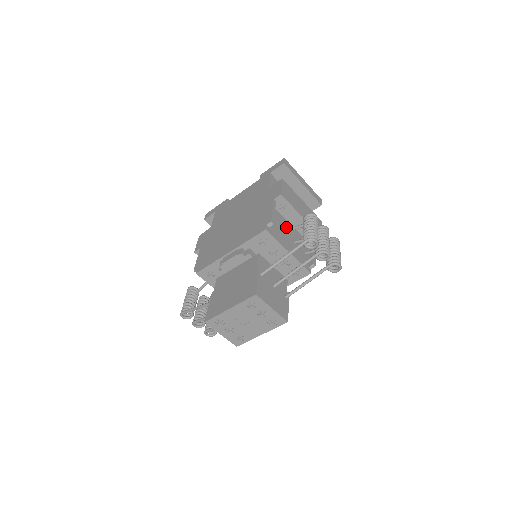
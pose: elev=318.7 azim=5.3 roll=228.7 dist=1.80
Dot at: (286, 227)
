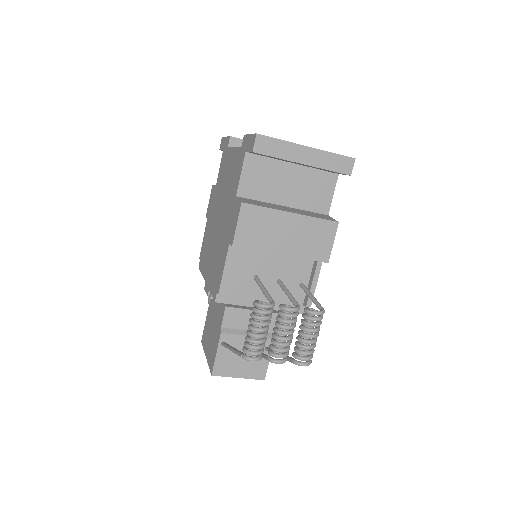
Dot at: (262, 264)
